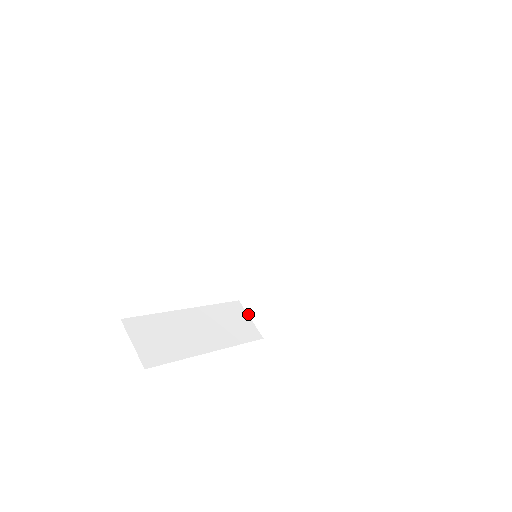
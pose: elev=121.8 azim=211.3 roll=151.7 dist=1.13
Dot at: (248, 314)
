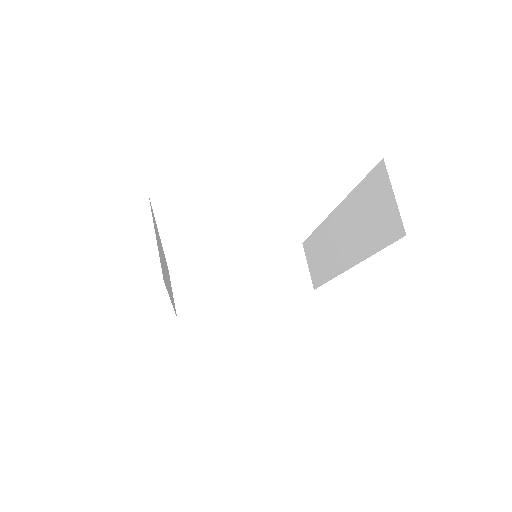
Dot at: (307, 261)
